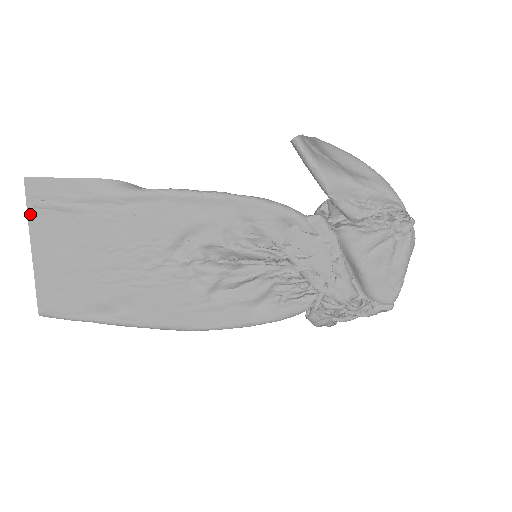
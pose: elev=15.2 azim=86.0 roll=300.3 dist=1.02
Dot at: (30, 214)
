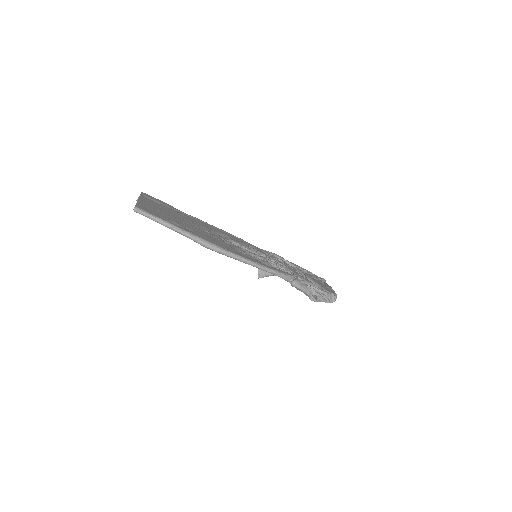
Dot at: (141, 196)
